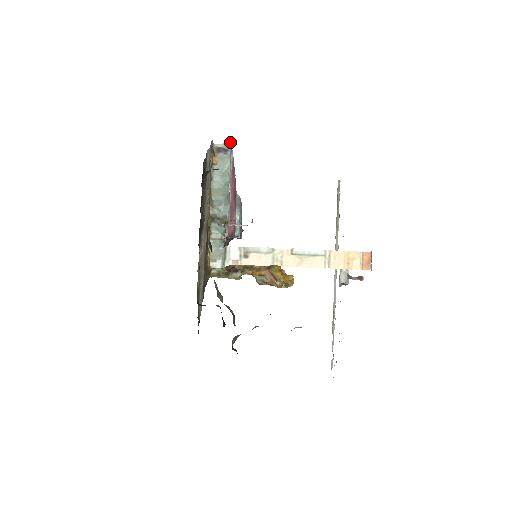
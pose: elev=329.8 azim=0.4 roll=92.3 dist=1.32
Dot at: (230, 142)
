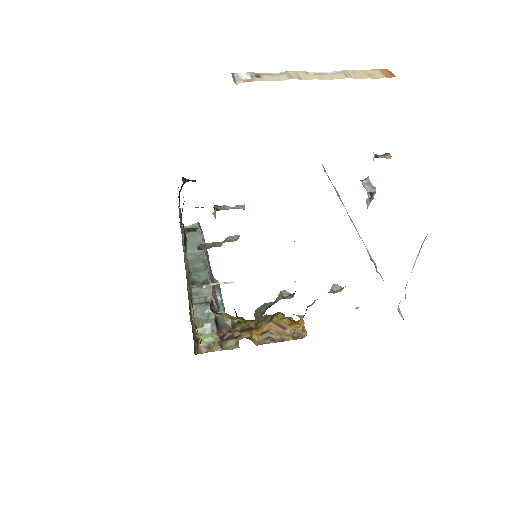
Dot at: (198, 222)
